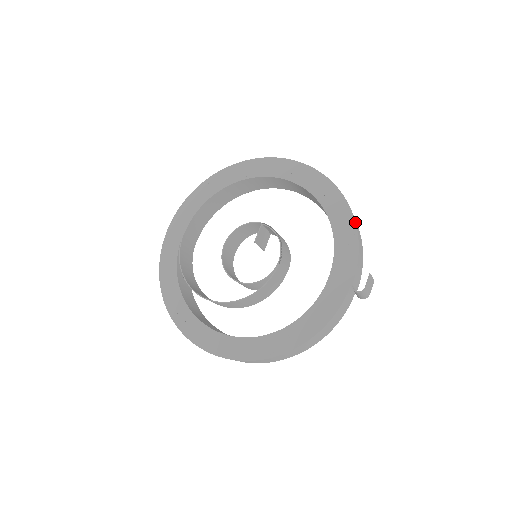
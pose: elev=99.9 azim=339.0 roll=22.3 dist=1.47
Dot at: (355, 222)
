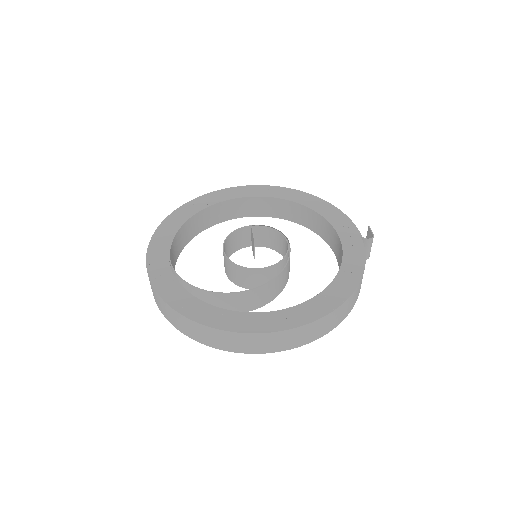
Dot at: (331, 204)
